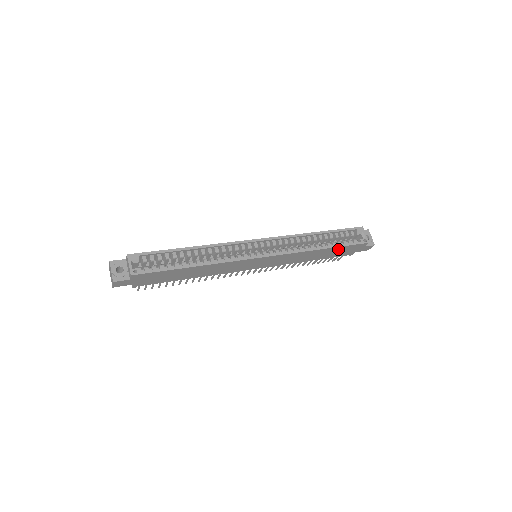
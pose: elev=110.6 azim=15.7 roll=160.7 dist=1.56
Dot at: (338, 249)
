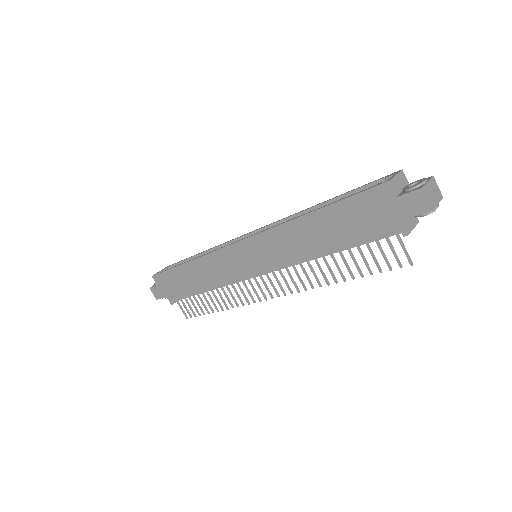
Dot at: (342, 213)
